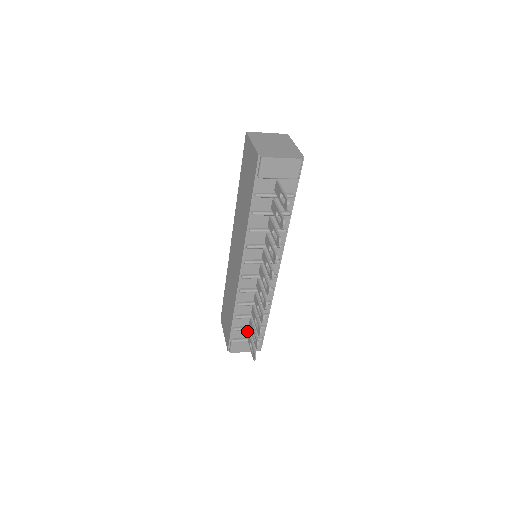
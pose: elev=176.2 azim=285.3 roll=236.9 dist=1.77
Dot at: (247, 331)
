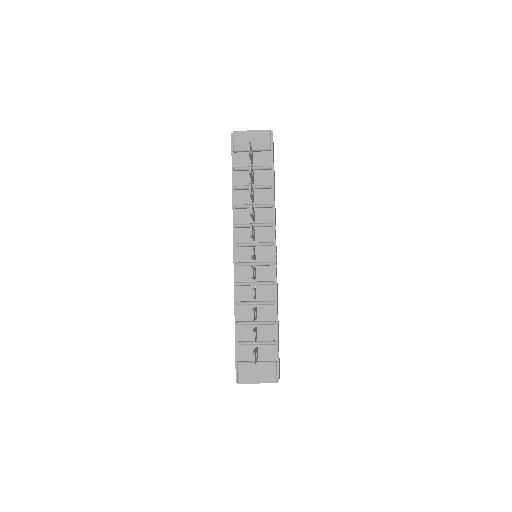
Dot at: occluded
